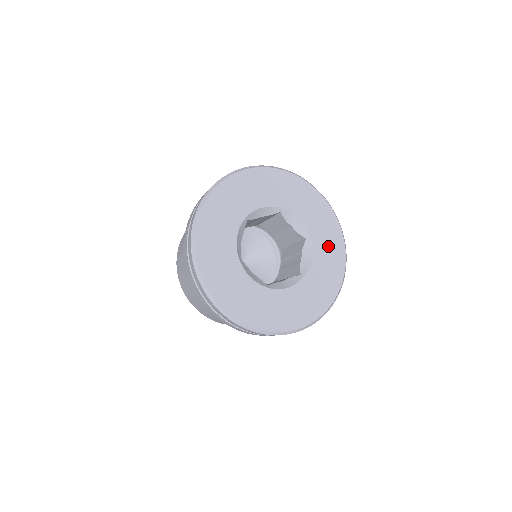
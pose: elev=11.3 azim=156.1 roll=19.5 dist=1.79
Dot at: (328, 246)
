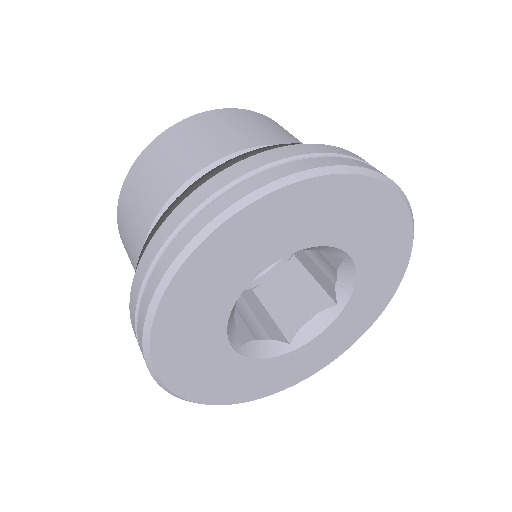
Dot at: (351, 325)
